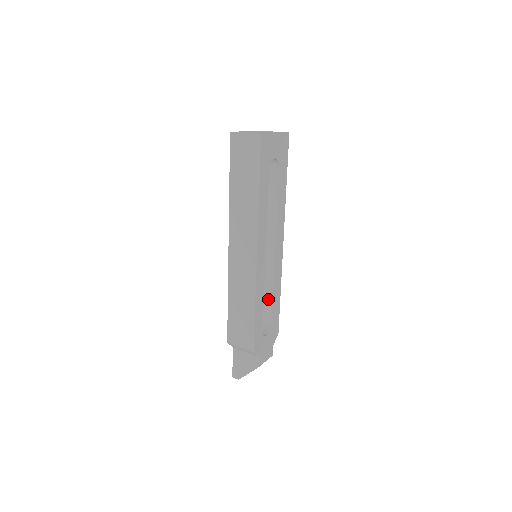
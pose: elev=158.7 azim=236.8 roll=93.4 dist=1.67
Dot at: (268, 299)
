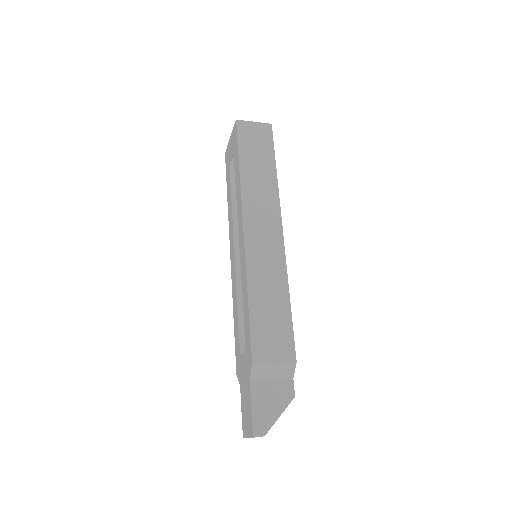
Dot at: occluded
